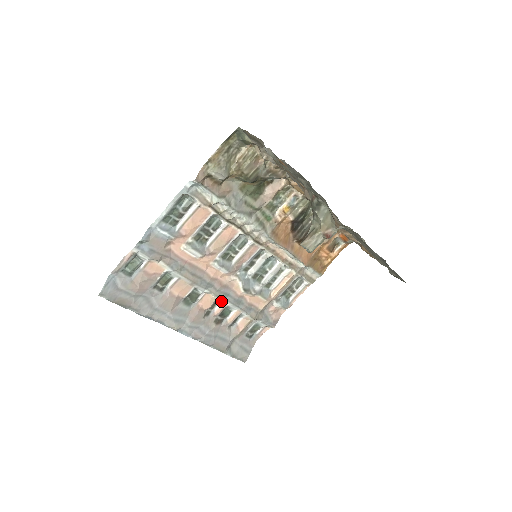
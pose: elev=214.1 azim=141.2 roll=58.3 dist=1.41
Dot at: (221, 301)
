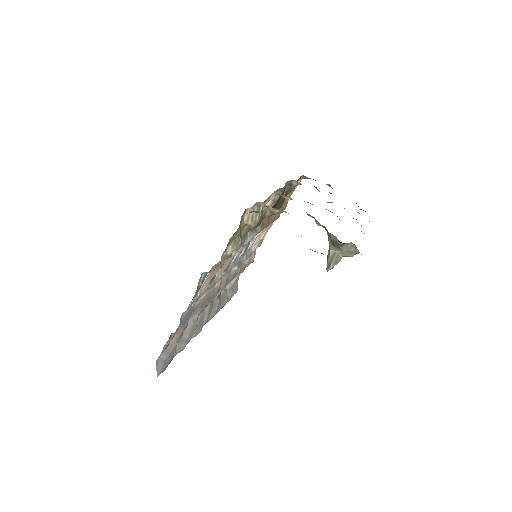
Dot at: occluded
